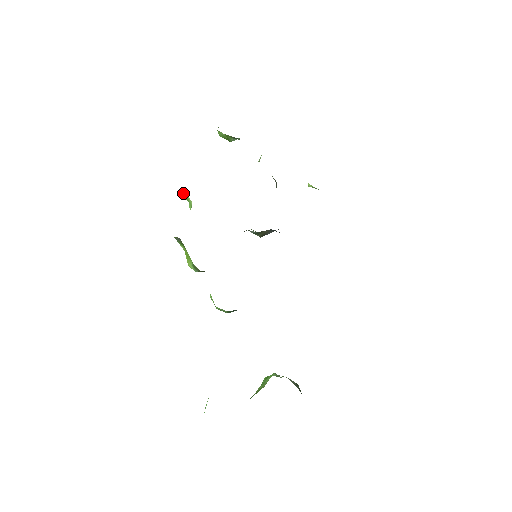
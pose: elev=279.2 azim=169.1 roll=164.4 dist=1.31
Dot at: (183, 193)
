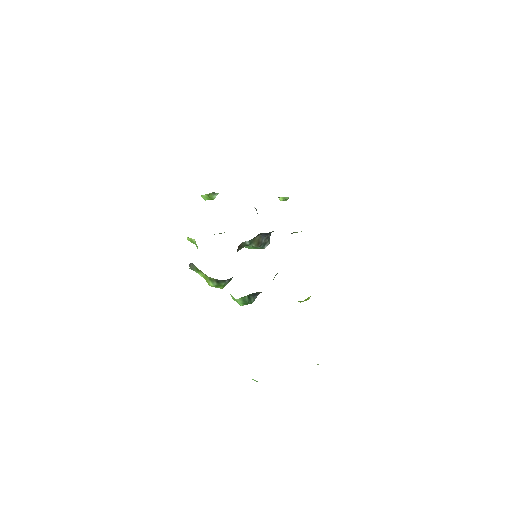
Dot at: (188, 239)
